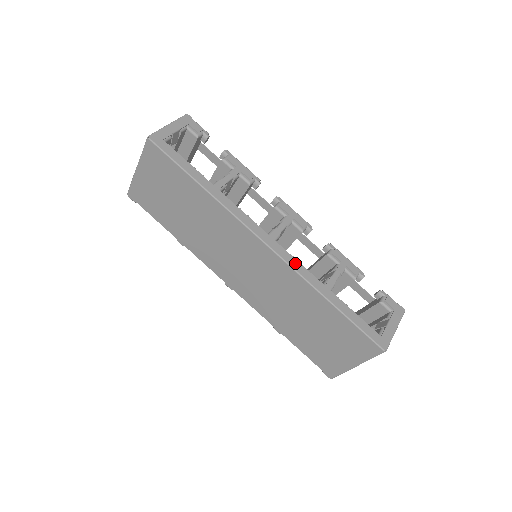
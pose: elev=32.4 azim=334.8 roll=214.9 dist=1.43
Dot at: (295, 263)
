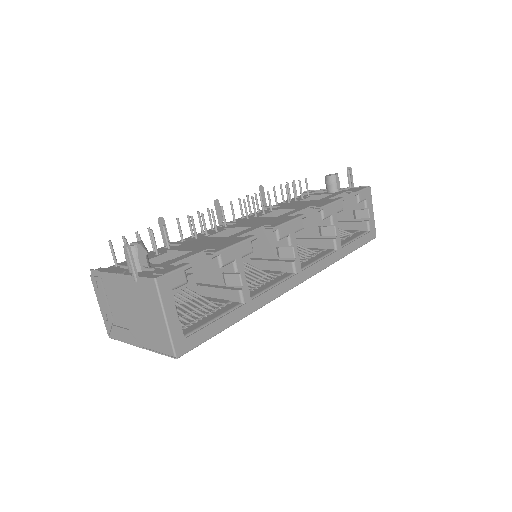
Dot at: (320, 265)
